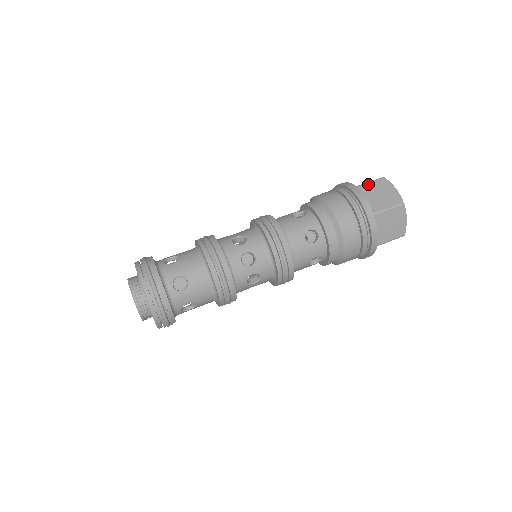
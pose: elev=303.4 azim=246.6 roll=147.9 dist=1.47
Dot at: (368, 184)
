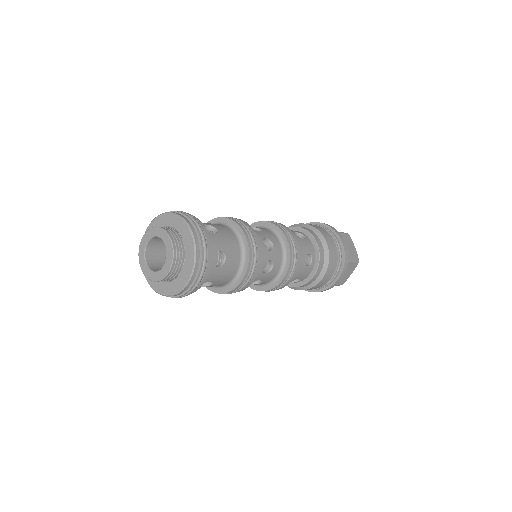
Dot at: occluded
